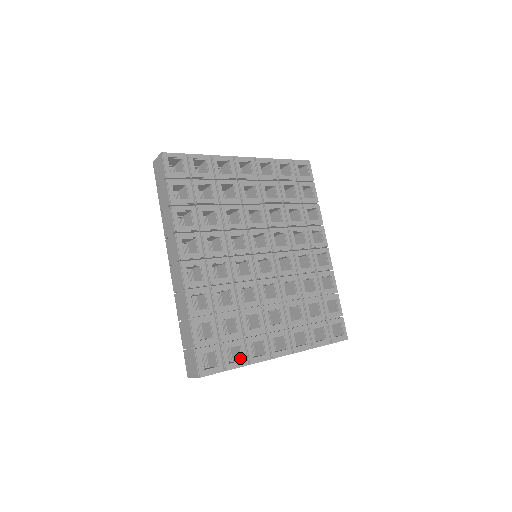
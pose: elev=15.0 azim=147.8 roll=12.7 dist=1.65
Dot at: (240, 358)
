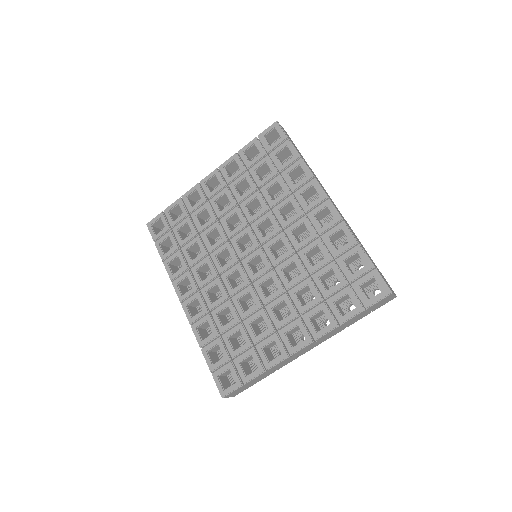
Dot at: (258, 367)
